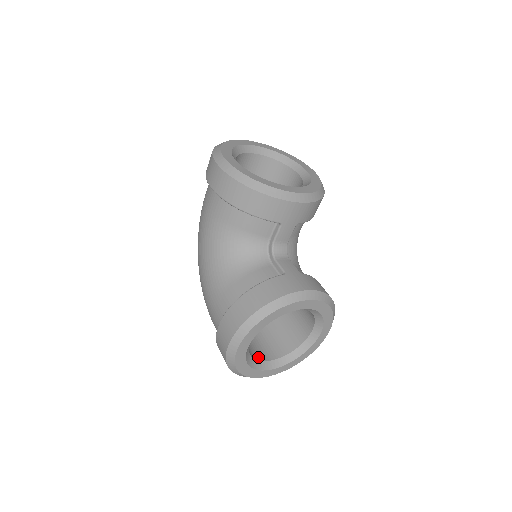
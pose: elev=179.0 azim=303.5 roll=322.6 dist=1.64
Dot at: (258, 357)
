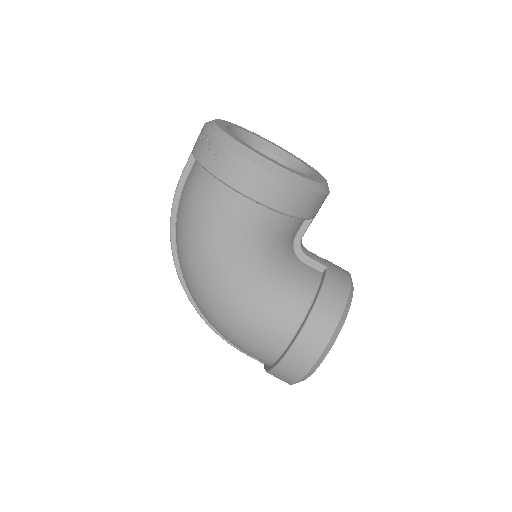
Dot at: occluded
